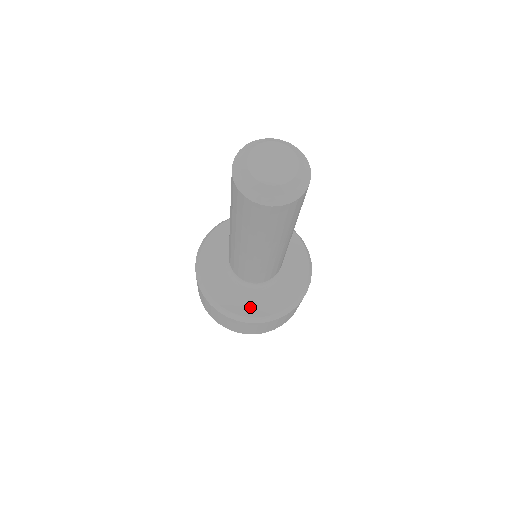
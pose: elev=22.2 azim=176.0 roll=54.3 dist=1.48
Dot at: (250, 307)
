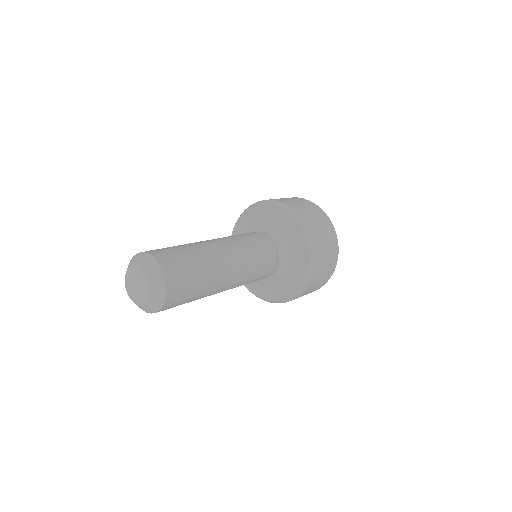
Dot at: occluded
